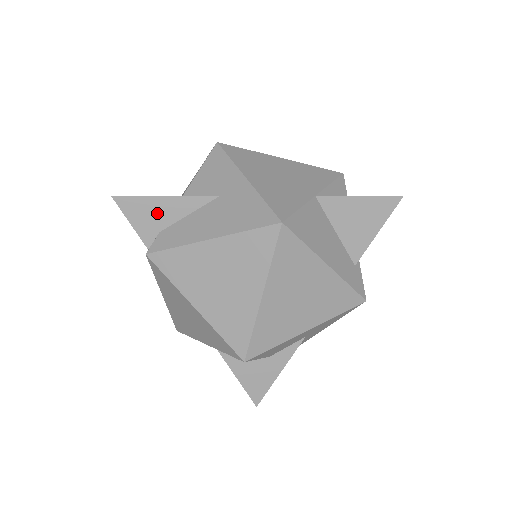
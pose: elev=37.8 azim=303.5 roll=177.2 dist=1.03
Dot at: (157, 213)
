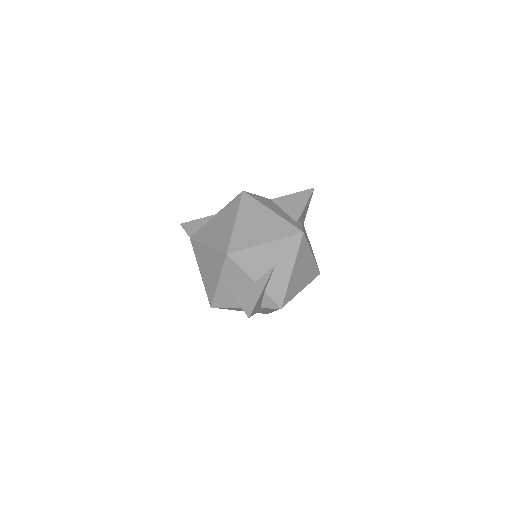
Dot at: (198, 225)
